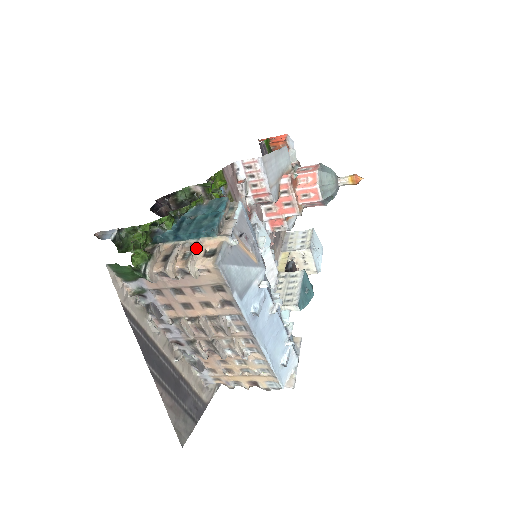
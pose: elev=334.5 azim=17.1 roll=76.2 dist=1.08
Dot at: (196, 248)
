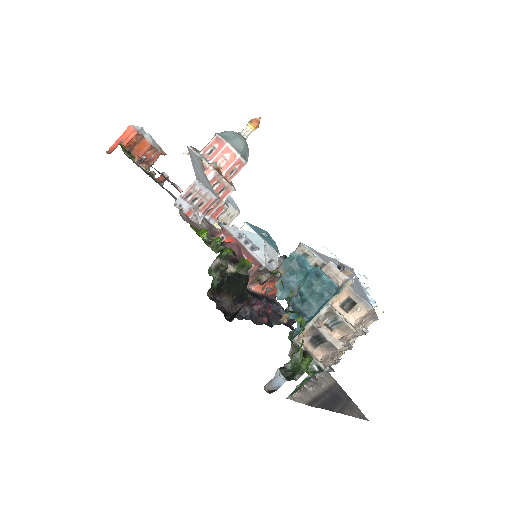
Dot at: (338, 313)
